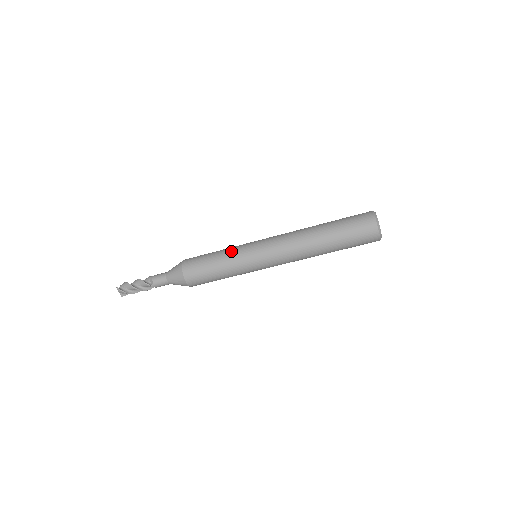
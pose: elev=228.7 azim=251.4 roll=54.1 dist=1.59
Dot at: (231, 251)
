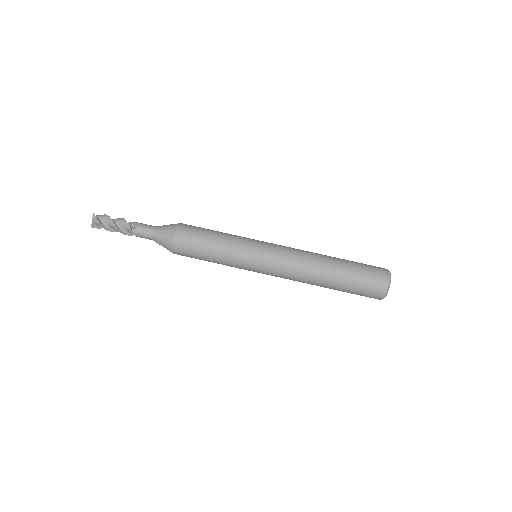
Dot at: (236, 237)
